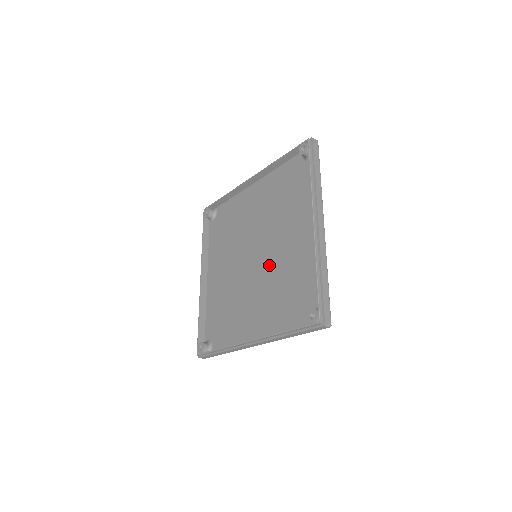
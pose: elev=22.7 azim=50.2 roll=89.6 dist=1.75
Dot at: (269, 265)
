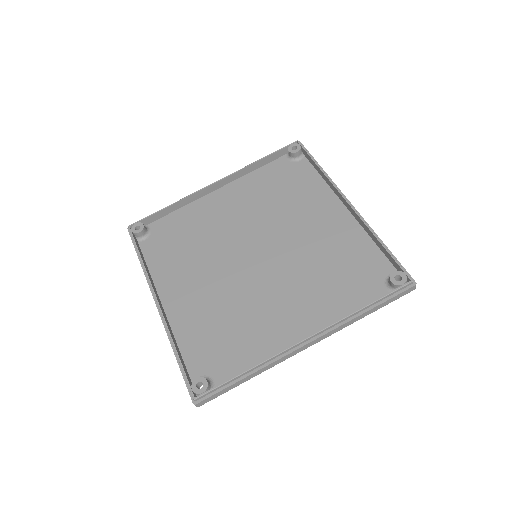
Dot at: (287, 258)
